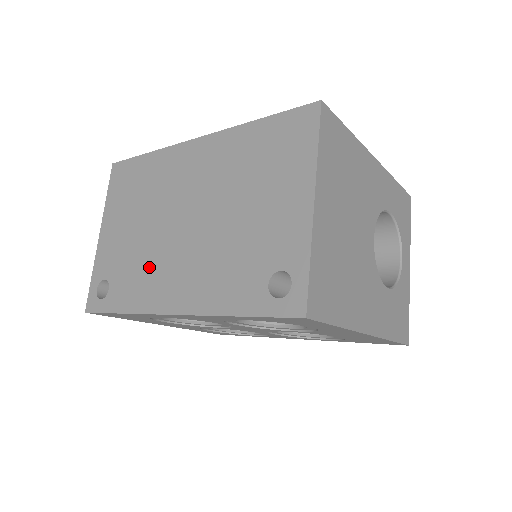
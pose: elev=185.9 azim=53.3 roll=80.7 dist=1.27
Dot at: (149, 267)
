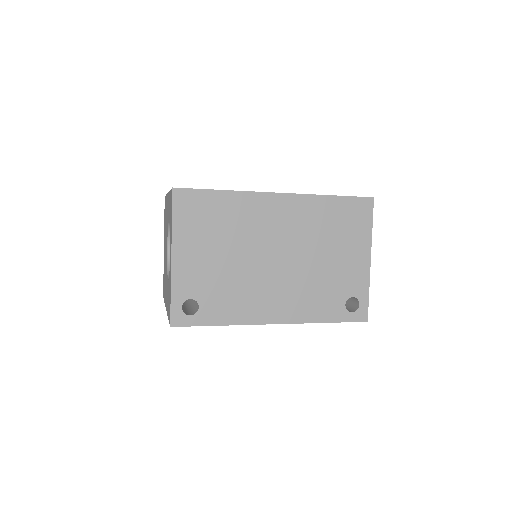
Dot at: (245, 291)
